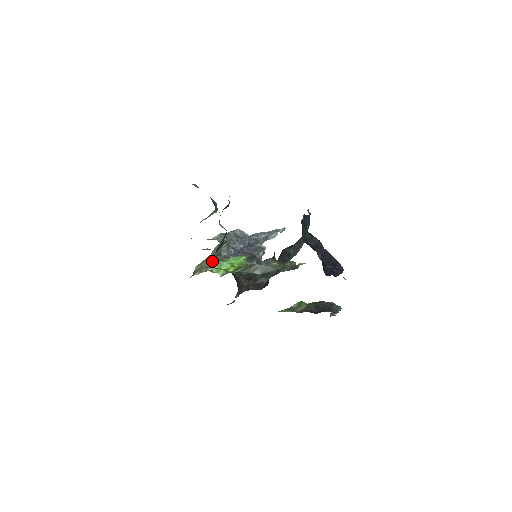
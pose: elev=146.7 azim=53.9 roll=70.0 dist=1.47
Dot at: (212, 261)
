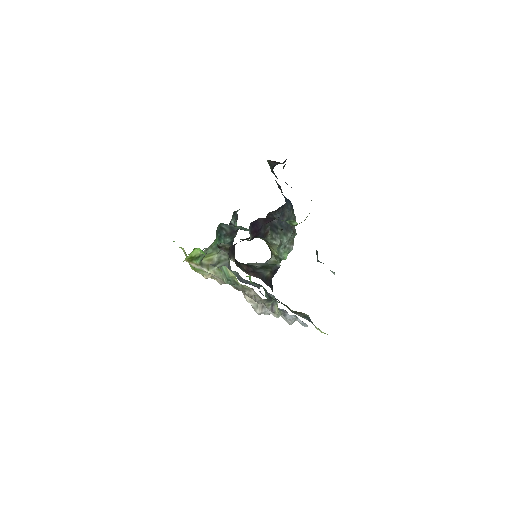
Dot at: occluded
